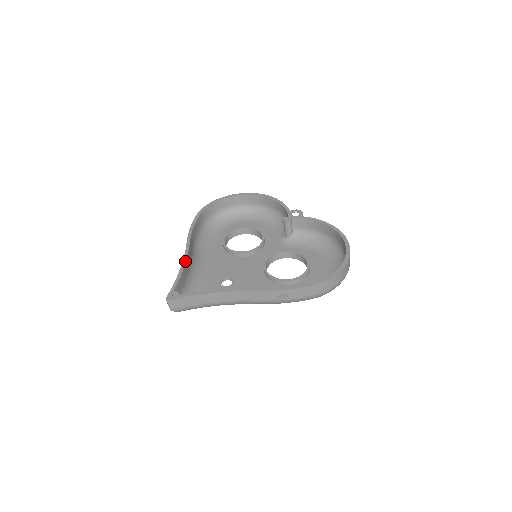
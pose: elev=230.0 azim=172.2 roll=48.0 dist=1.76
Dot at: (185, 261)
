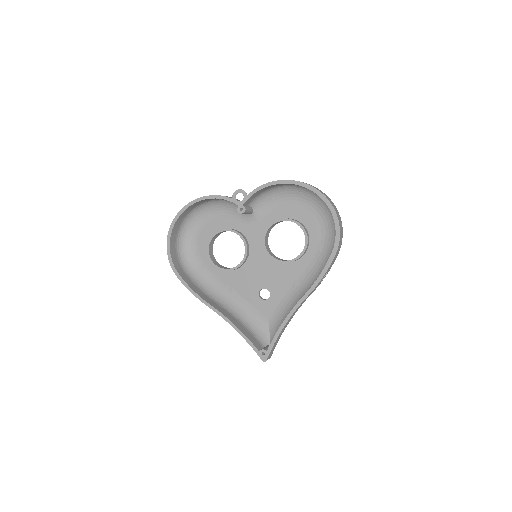
Dot at: (231, 322)
